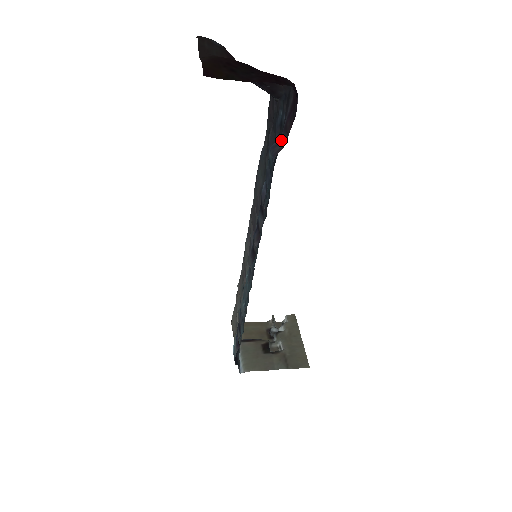
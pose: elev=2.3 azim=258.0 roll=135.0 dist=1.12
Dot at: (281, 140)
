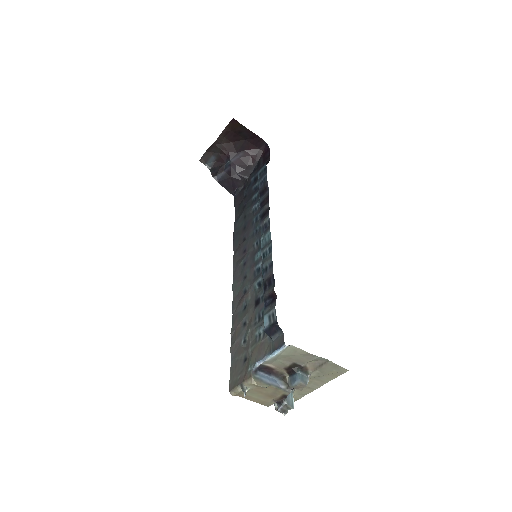
Dot at: occluded
